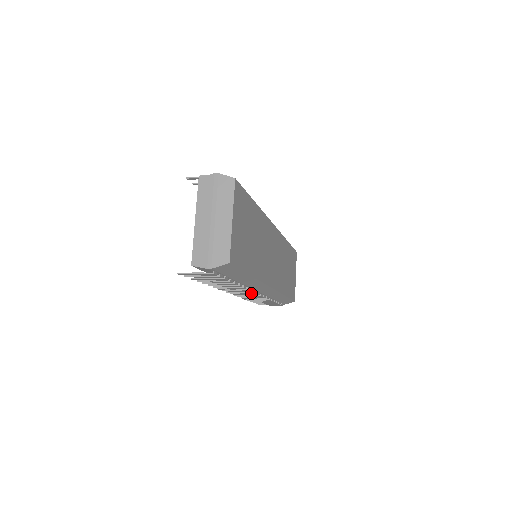
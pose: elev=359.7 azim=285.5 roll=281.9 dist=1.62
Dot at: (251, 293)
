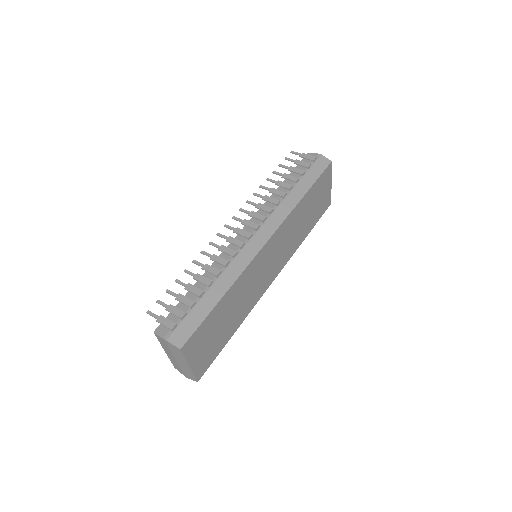
Dot at: occluded
